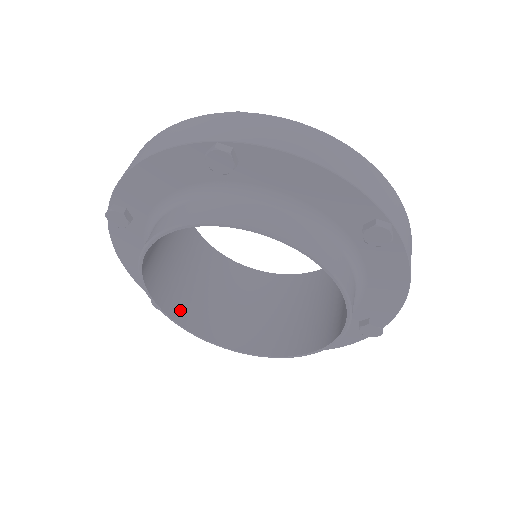
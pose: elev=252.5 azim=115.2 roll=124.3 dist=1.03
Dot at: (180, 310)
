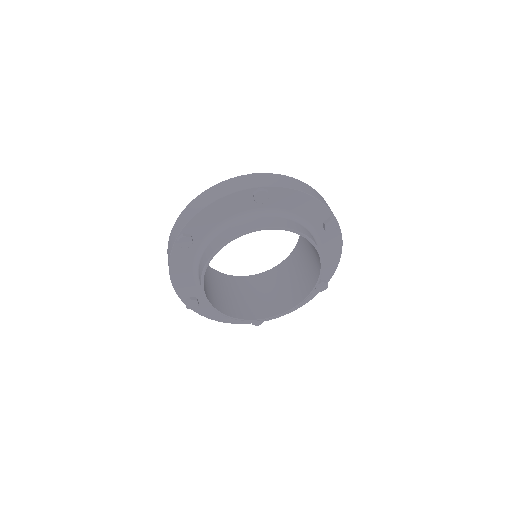
Dot at: (213, 301)
